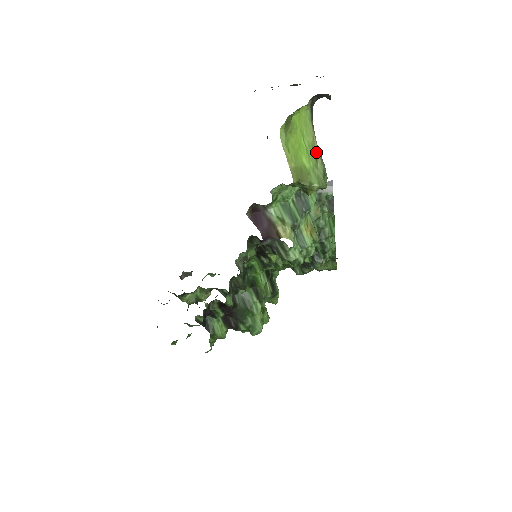
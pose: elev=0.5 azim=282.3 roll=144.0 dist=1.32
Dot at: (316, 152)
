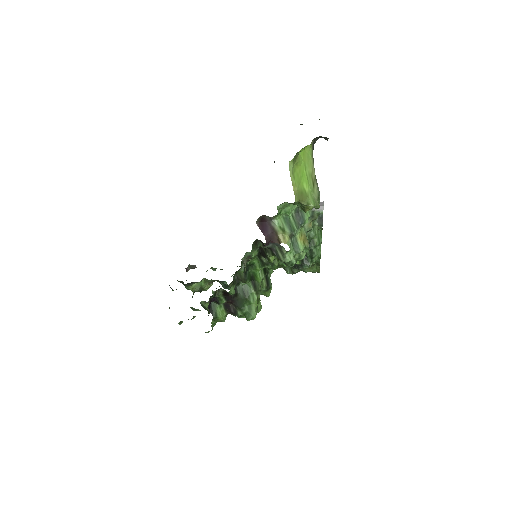
Dot at: (314, 180)
